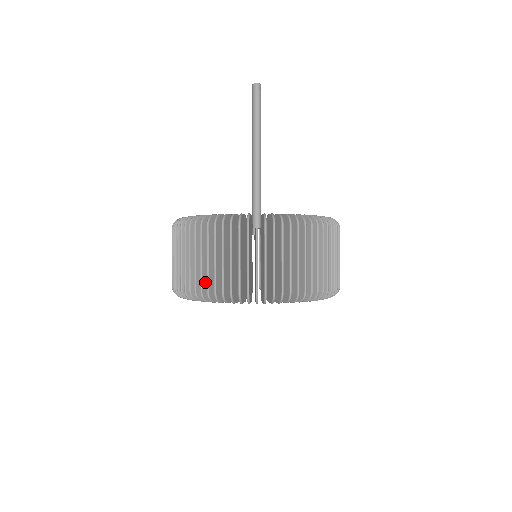
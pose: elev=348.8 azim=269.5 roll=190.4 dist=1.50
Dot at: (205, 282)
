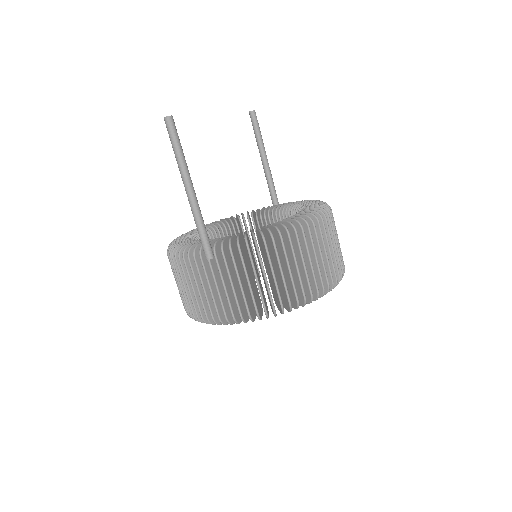
Dot at: occluded
